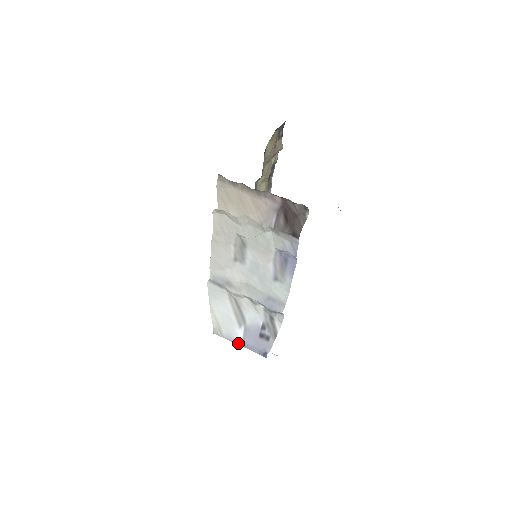
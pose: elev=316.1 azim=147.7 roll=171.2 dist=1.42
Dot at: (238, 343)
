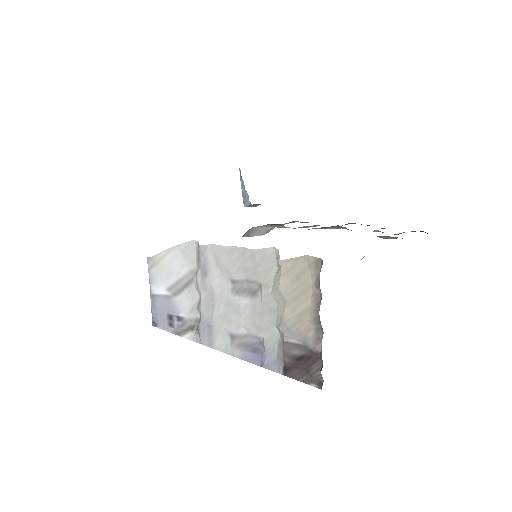
Dot at: (151, 290)
